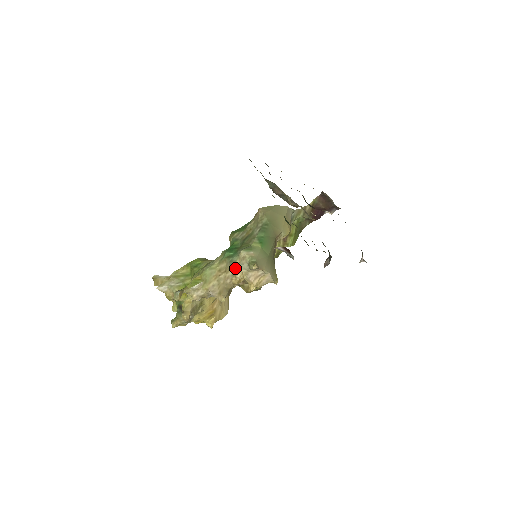
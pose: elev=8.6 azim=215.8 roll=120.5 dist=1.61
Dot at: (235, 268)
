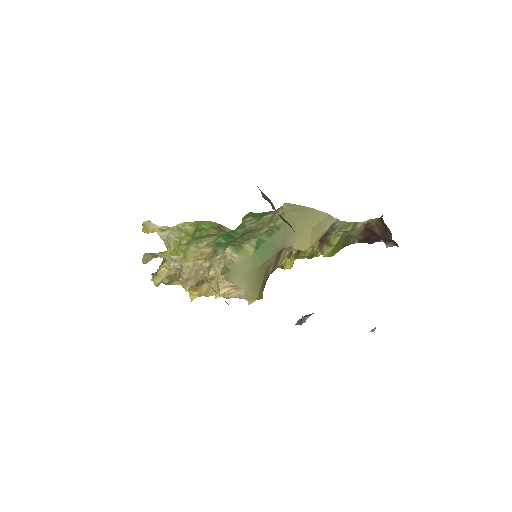
Dot at: (213, 262)
